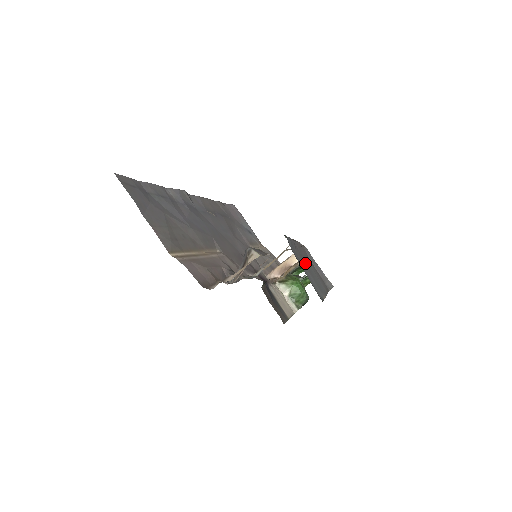
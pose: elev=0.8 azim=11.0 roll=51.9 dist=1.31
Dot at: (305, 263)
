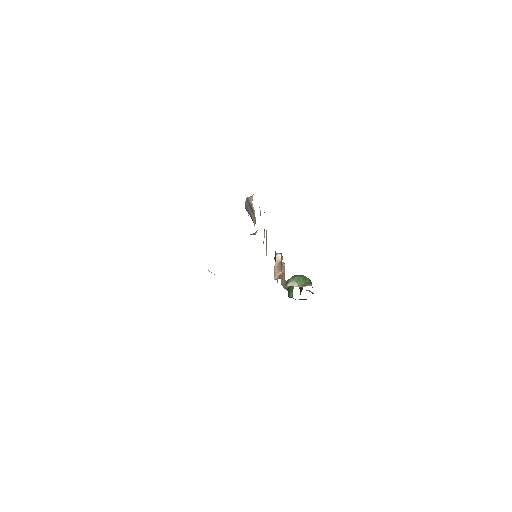
Dot at: occluded
